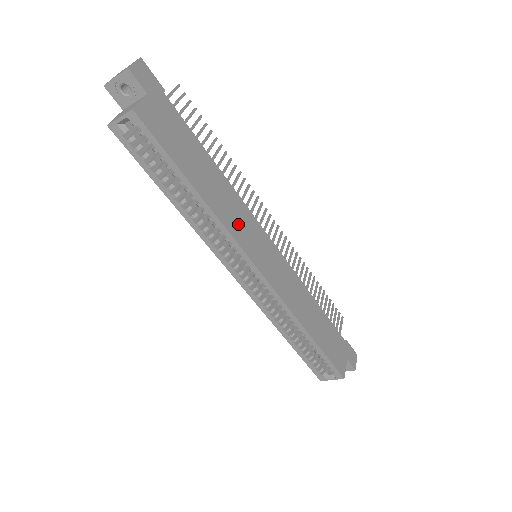
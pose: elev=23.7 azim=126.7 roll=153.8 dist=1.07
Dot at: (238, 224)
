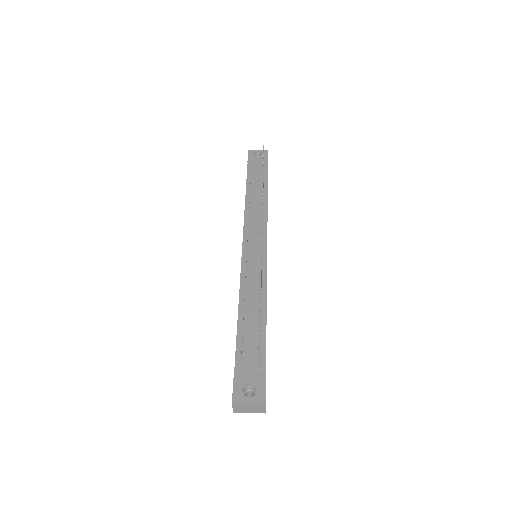
Dot at: occluded
